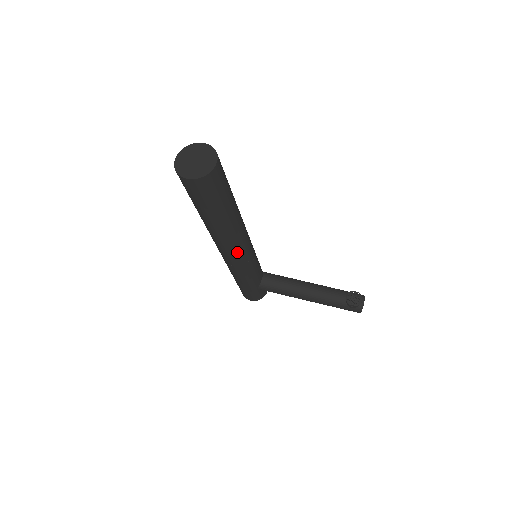
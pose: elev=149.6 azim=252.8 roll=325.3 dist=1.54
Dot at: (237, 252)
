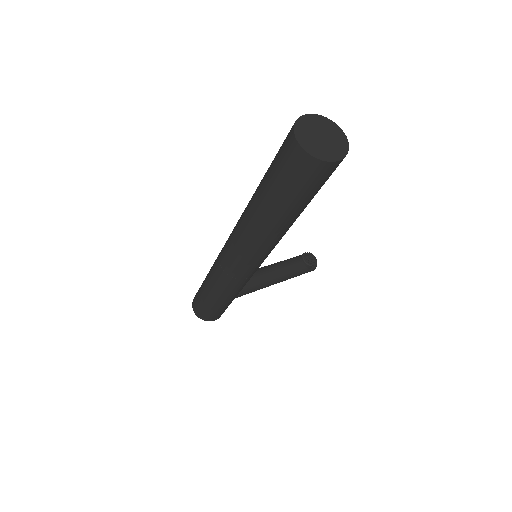
Dot at: occluded
